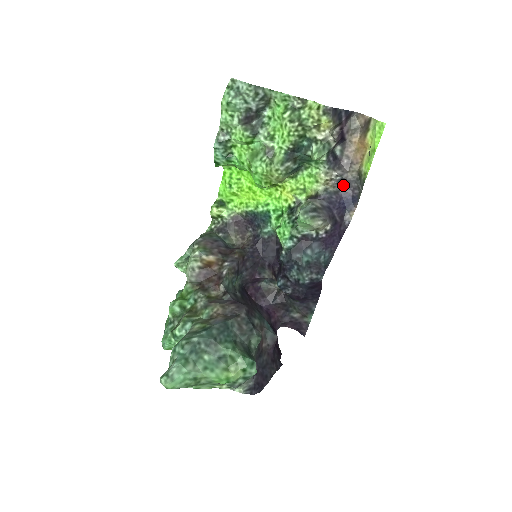
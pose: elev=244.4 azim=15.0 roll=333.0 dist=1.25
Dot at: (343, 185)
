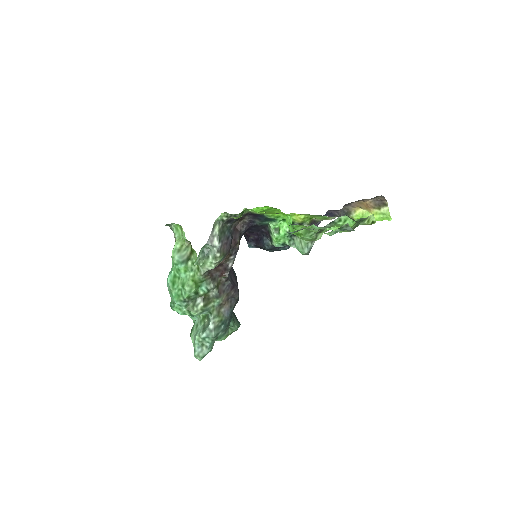
Dot at: occluded
